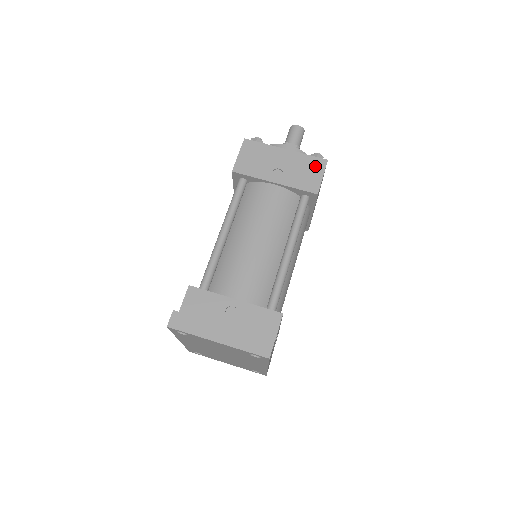
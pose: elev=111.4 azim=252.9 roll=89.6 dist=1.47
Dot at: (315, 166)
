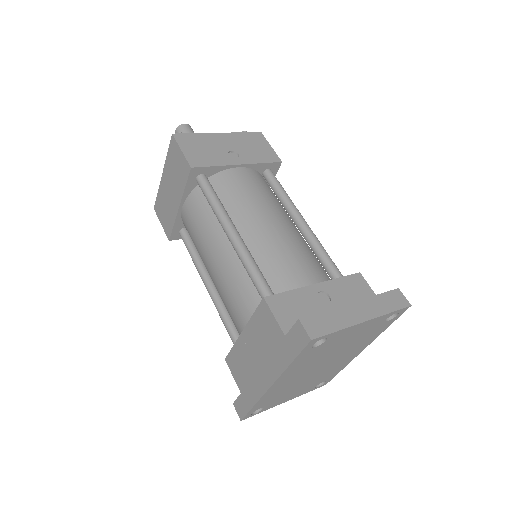
Dot at: (257, 140)
